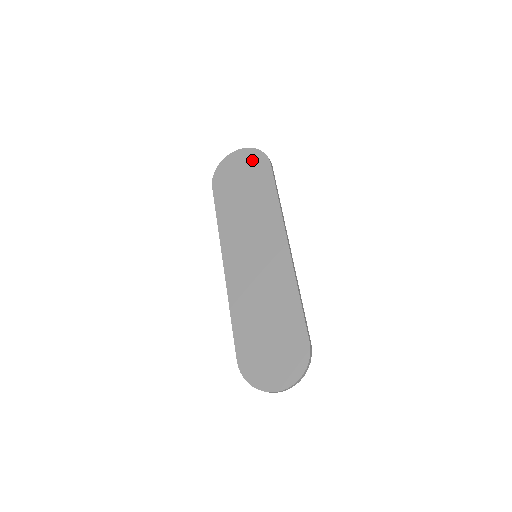
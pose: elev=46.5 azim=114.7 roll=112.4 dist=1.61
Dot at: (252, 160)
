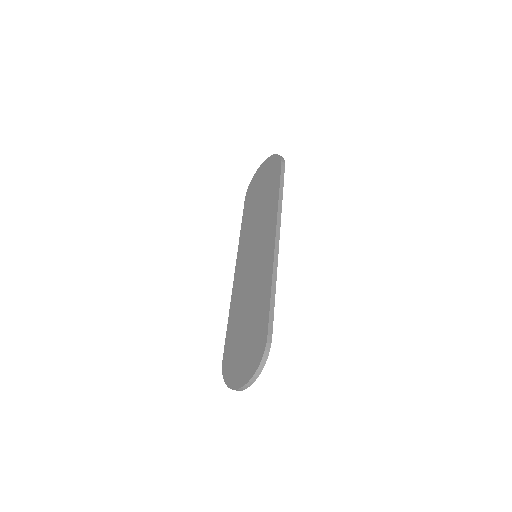
Dot at: (271, 166)
